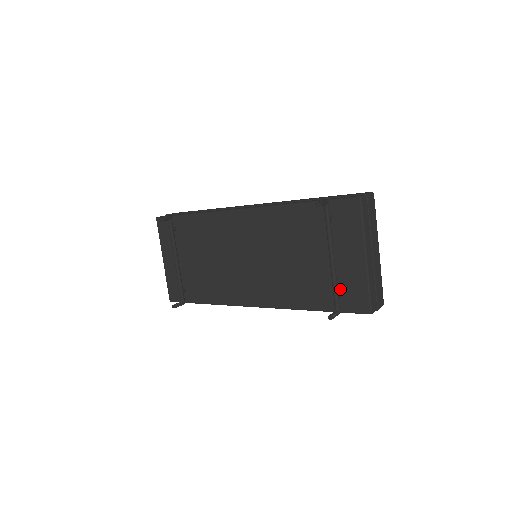
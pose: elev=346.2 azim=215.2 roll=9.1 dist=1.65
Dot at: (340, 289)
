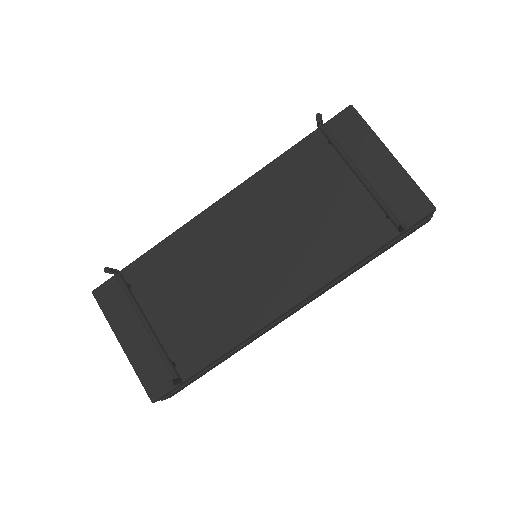
Dot at: occluded
